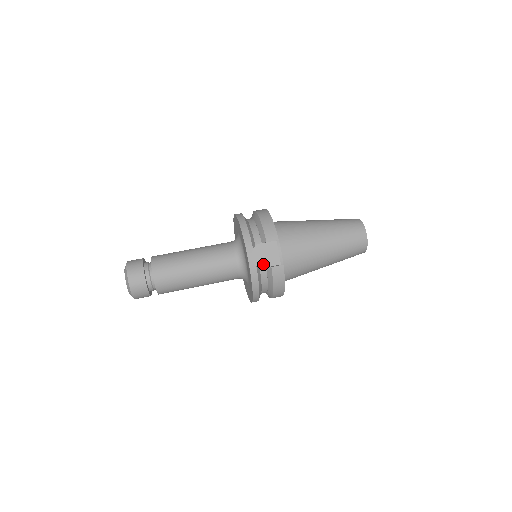
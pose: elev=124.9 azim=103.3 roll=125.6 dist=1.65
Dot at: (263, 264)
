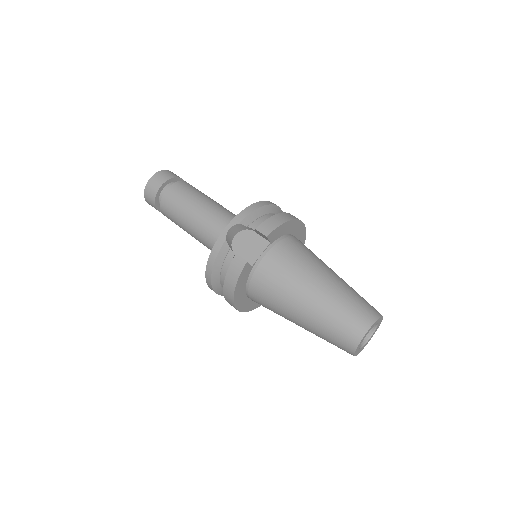
Dot at: (239, 251)
